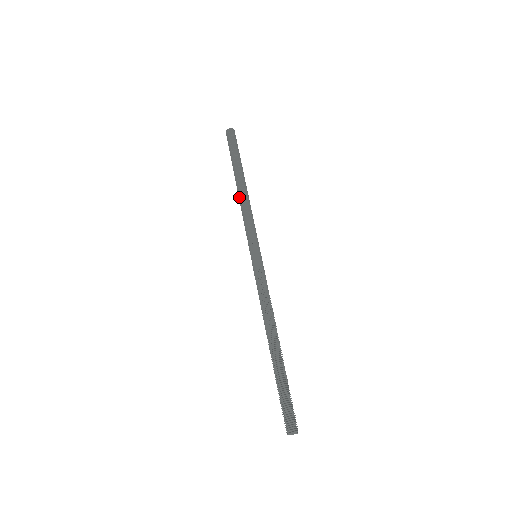
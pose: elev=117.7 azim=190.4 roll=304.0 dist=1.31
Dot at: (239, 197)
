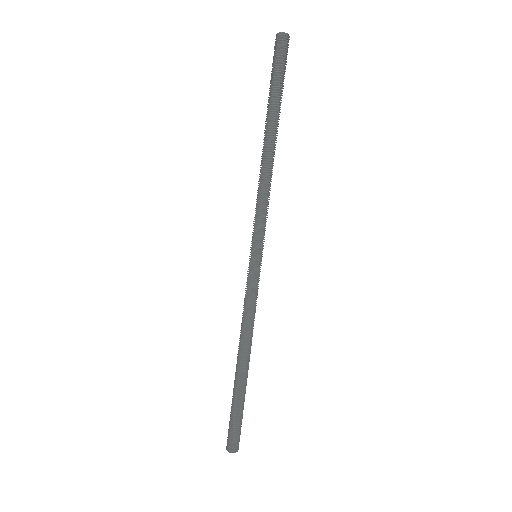
Dot at: occluded
